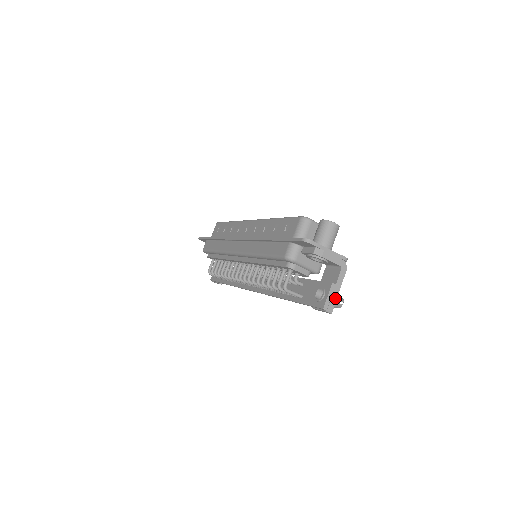
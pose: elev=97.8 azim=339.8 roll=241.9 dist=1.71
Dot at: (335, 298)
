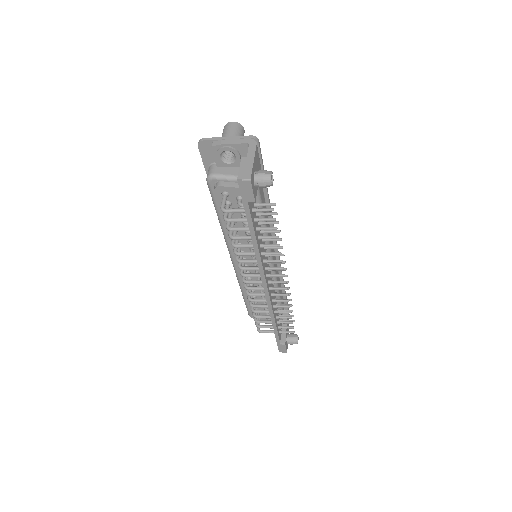
Dot at: (250, 167)
